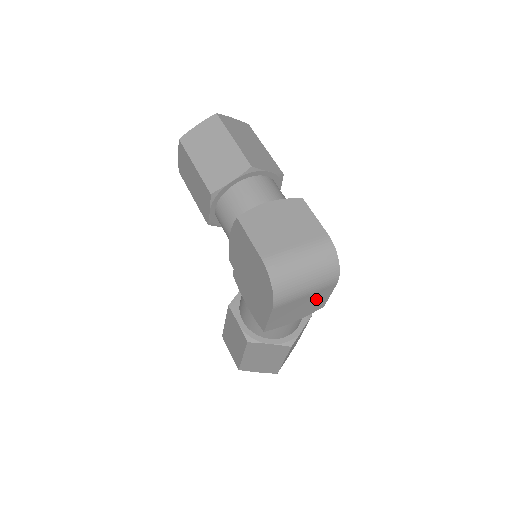
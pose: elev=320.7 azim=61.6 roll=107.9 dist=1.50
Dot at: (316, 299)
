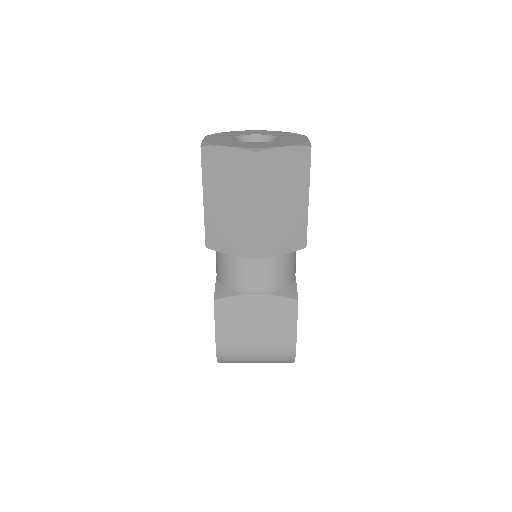
Dot at: occluded
